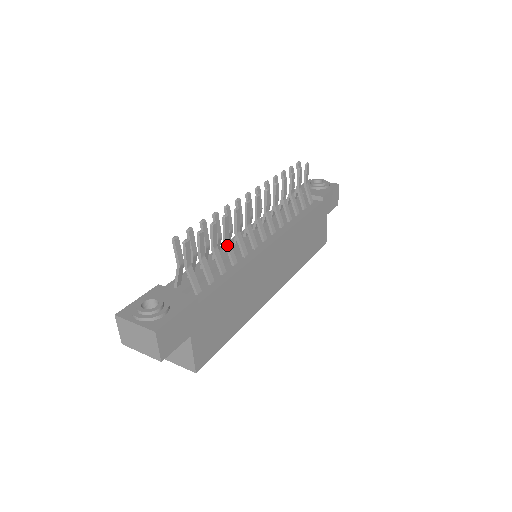
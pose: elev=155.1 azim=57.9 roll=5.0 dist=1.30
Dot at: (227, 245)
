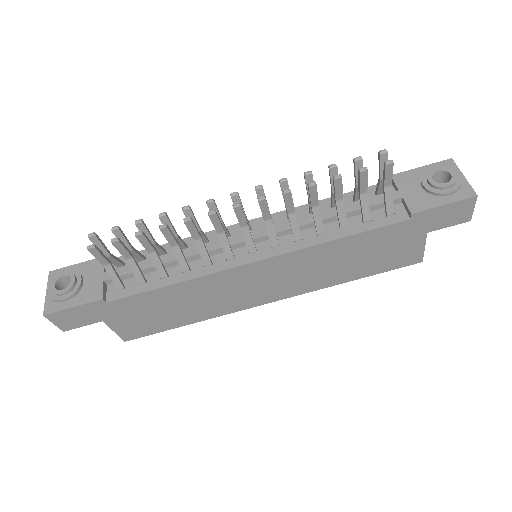
Dot at: (174, 251)
